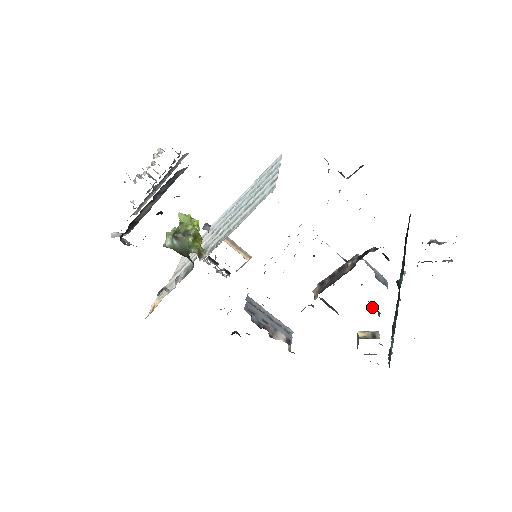
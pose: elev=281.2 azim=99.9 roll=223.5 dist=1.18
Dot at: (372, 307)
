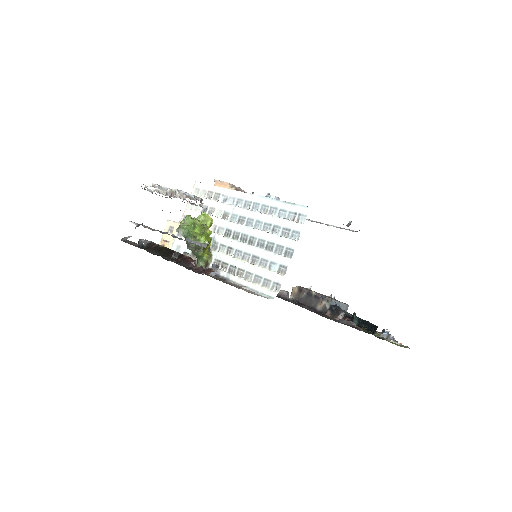
Dot at: occluded
